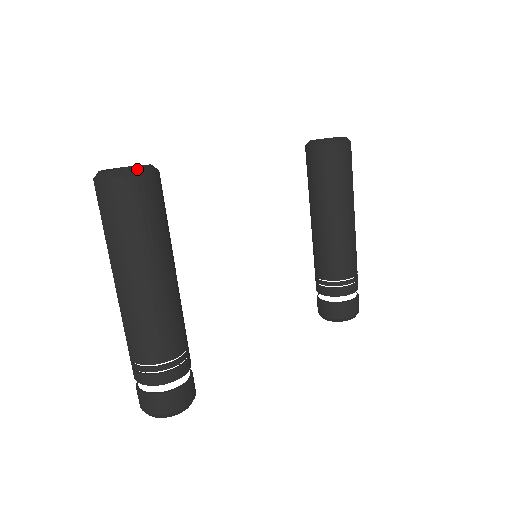
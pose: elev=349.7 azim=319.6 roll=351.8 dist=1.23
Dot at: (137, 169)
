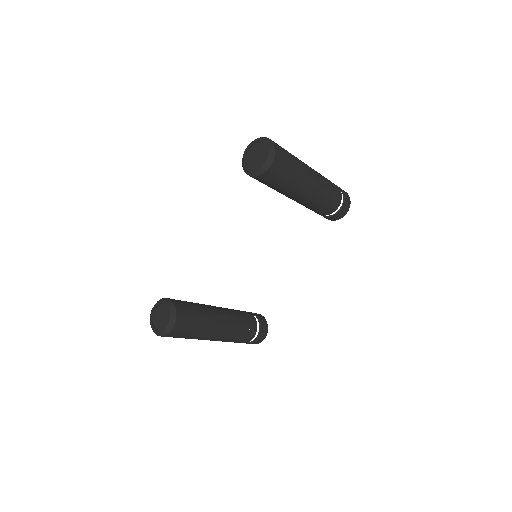
Dot at: (168, 327)
